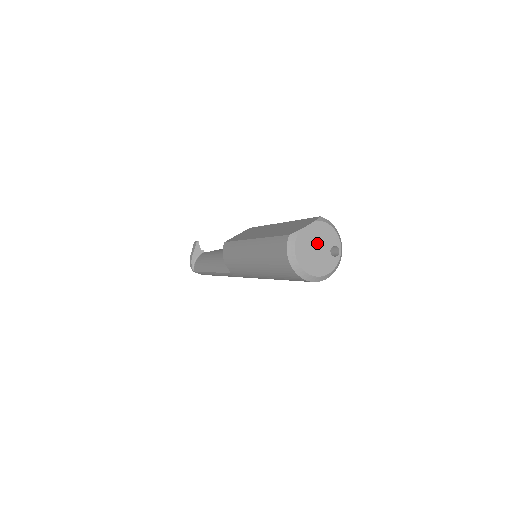
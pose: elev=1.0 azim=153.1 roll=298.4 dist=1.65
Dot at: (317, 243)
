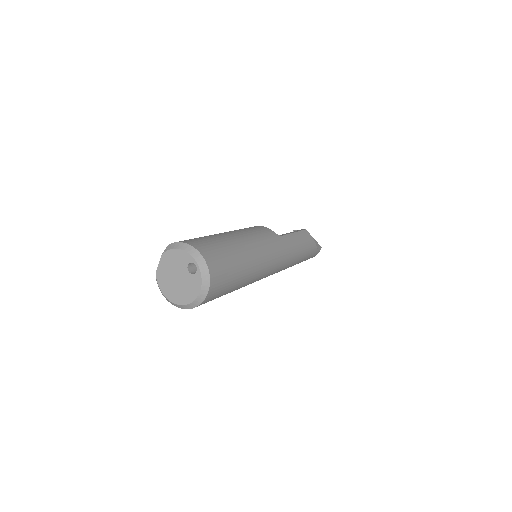
Dot at: (174, 273)
